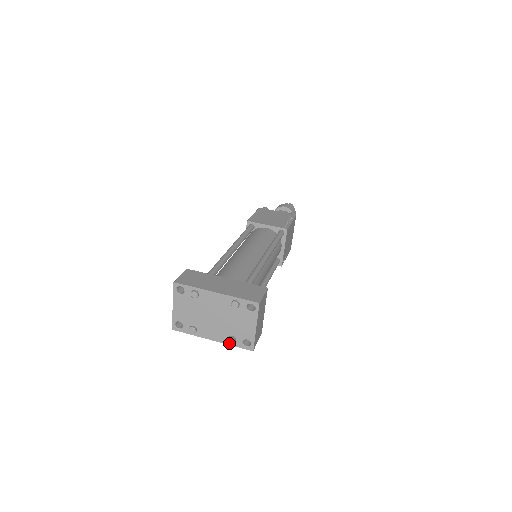
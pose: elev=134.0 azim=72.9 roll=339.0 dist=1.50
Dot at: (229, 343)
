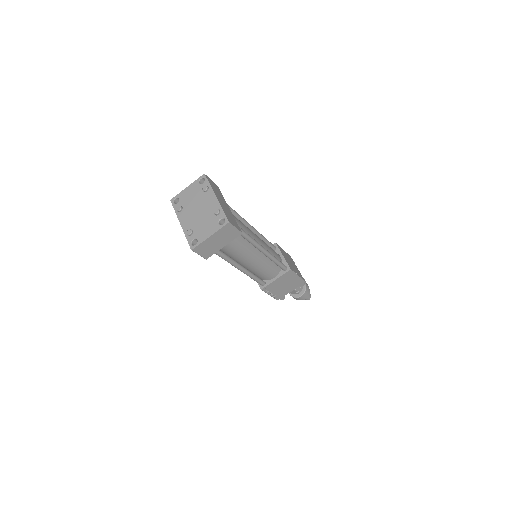
Dot at: (186, 234)
